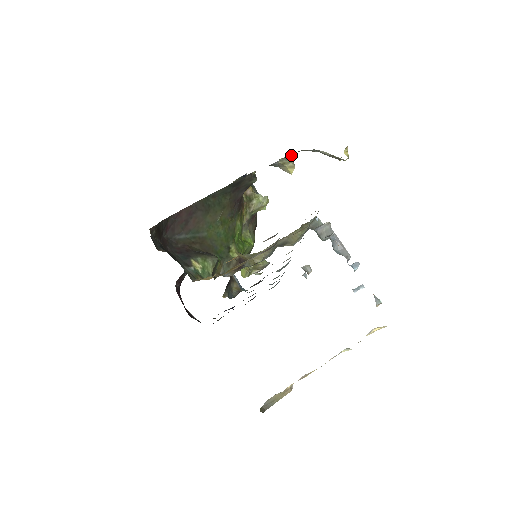
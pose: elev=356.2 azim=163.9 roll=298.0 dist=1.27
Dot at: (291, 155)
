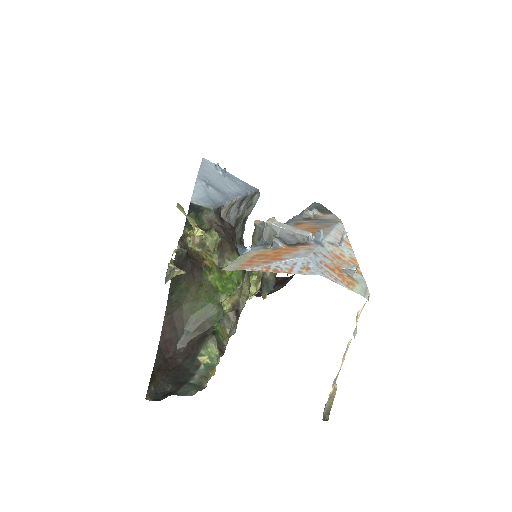
Dot at: (167, 274)
